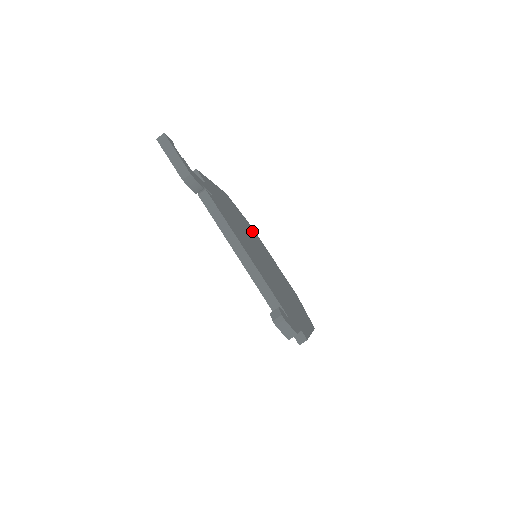
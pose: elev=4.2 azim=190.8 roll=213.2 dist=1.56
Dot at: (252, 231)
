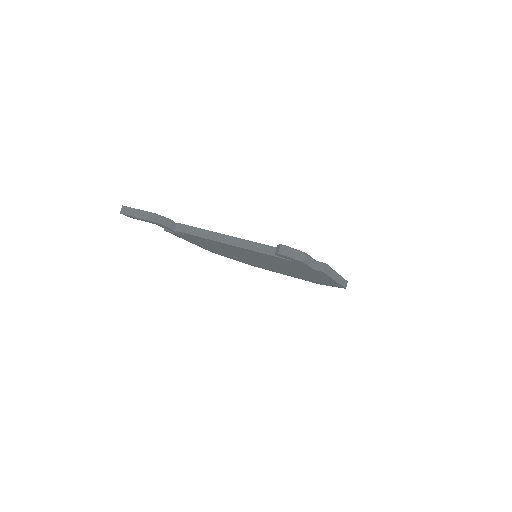
Dot at: occluded
